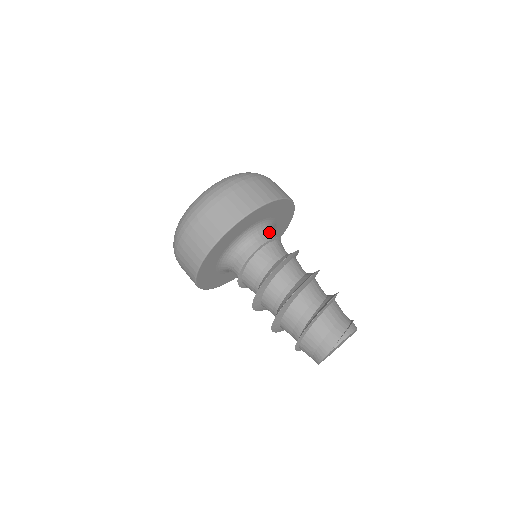
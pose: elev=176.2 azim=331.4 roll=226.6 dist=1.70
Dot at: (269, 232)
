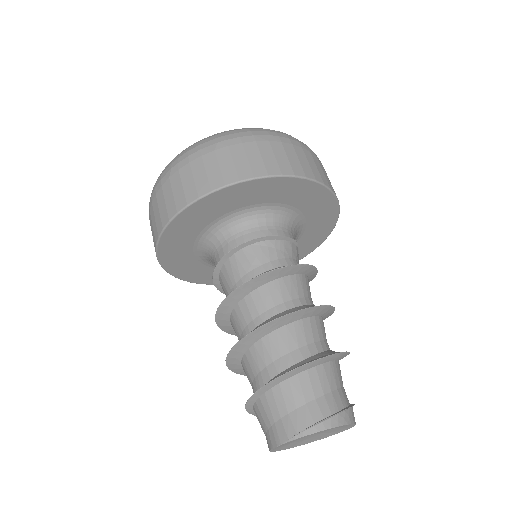
Dot at: (279, 225)
